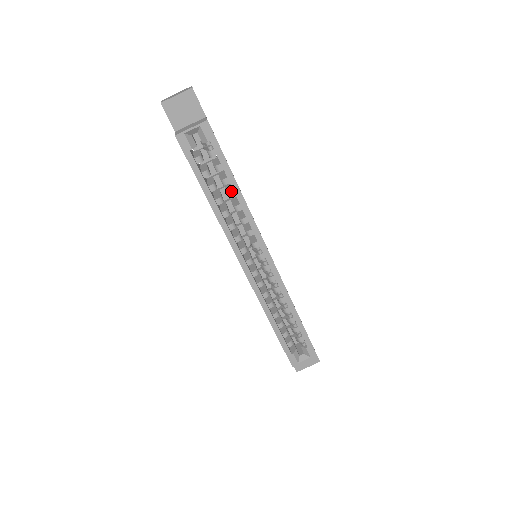
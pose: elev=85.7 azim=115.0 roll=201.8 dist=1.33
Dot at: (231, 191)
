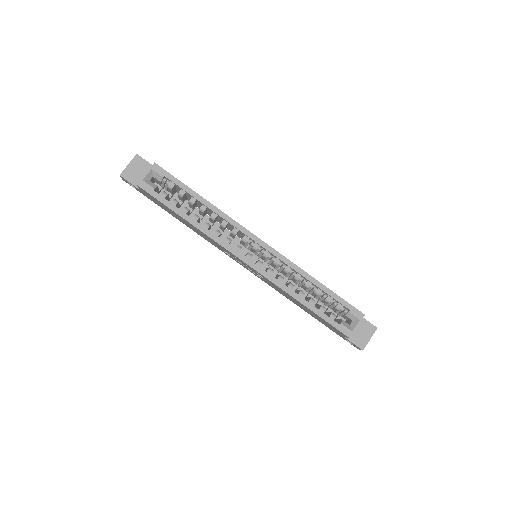
Dot at: (201, 206)
